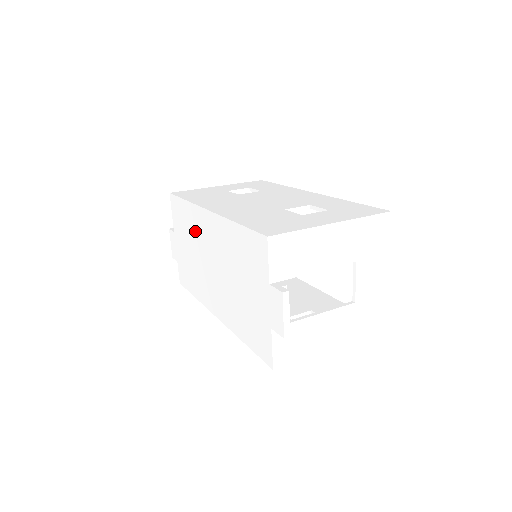
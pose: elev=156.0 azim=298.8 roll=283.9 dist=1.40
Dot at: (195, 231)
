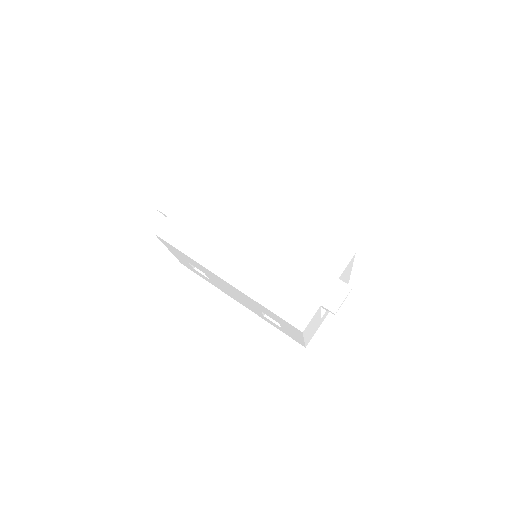
Dot at: (238, 210)
